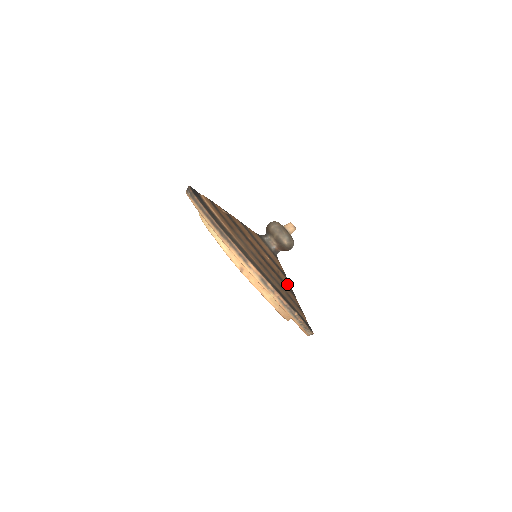
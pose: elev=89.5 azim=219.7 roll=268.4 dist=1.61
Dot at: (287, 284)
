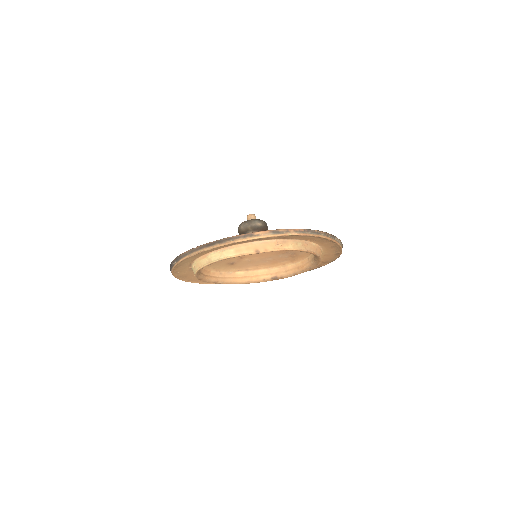
Dot at: occluded
